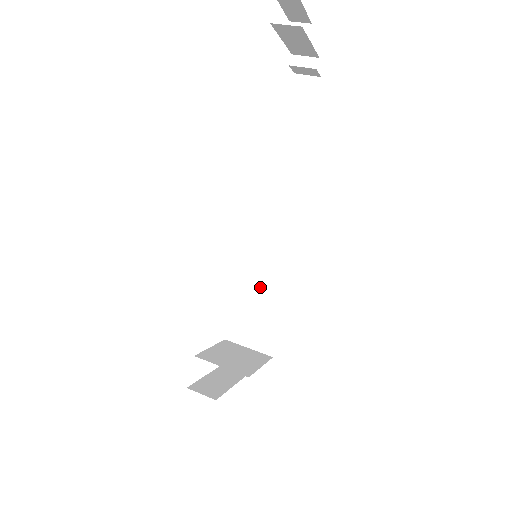
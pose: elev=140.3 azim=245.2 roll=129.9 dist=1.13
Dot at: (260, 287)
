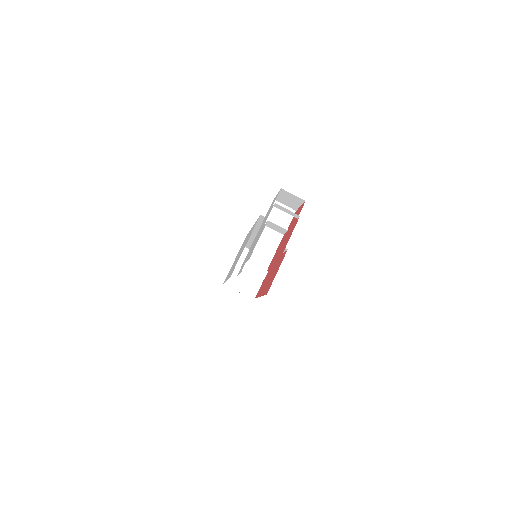
Dot at: occluded
